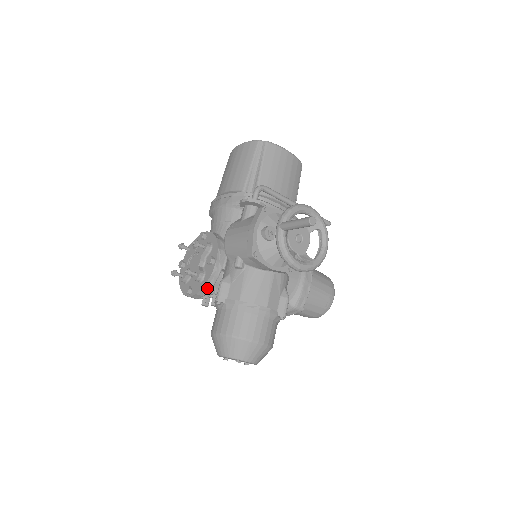
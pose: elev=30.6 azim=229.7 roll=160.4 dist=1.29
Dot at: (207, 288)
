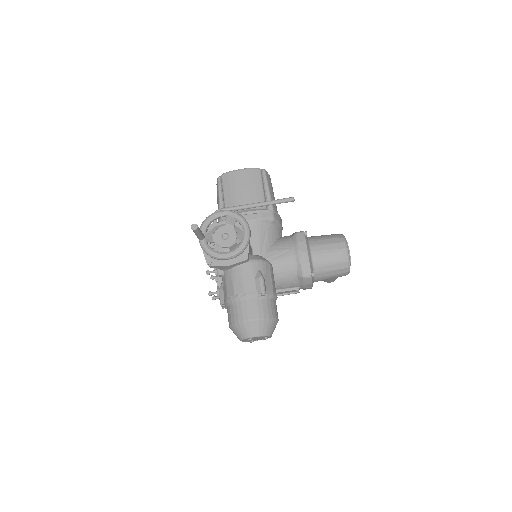
Dot at: occluded
